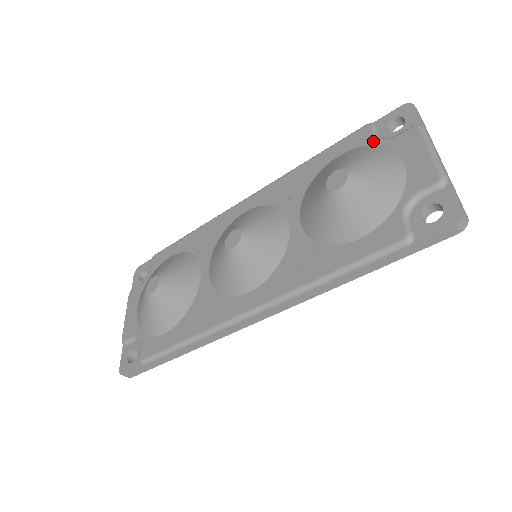
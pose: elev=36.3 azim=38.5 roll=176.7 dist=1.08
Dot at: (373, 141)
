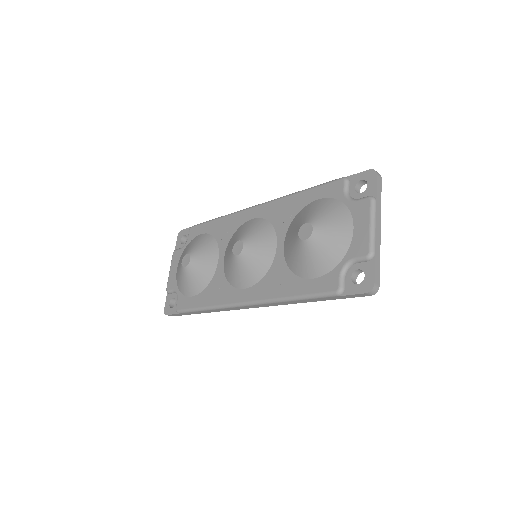
Dot at: (342, 197)
